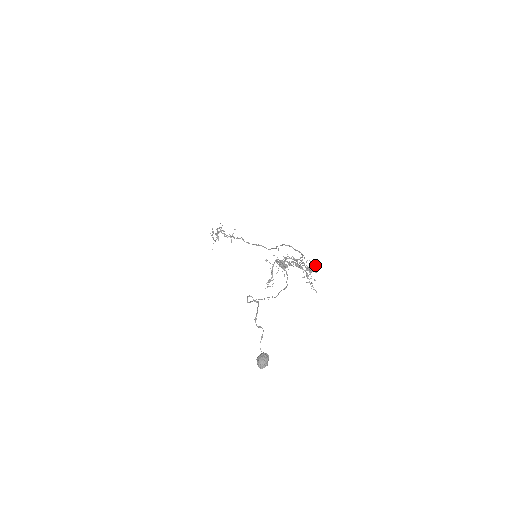
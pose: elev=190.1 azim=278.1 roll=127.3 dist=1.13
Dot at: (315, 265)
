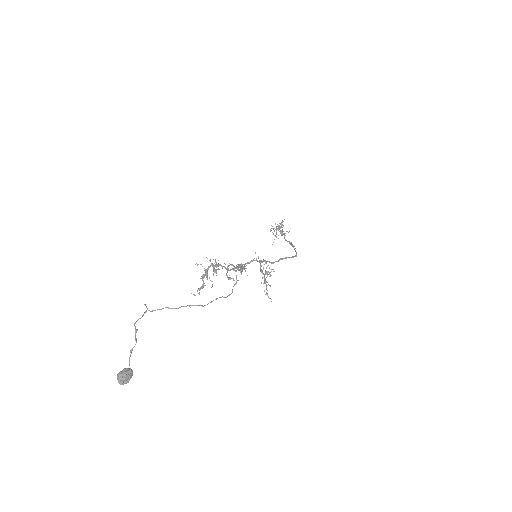
Dot at: (272, 269)
